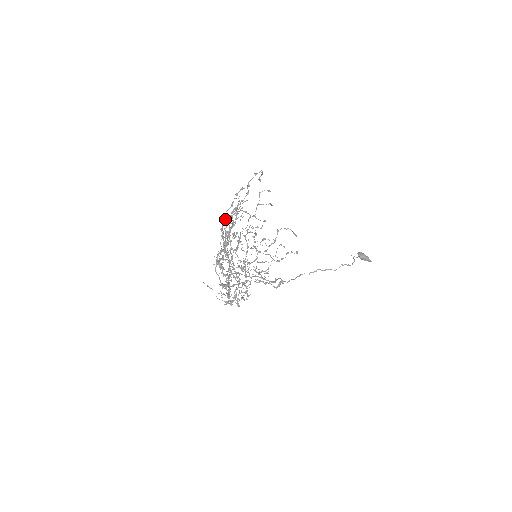
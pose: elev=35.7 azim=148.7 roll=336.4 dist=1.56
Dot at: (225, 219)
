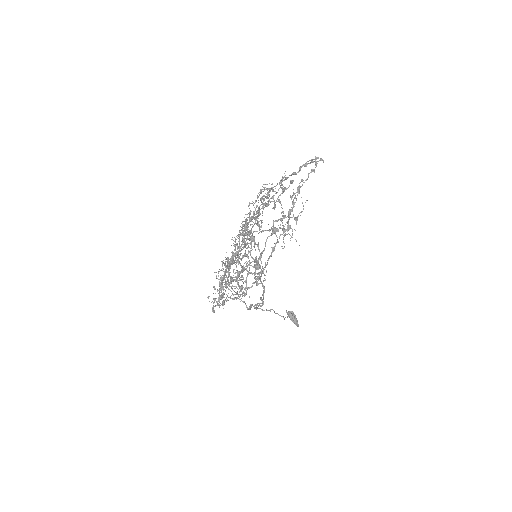
Dot at: occluded
